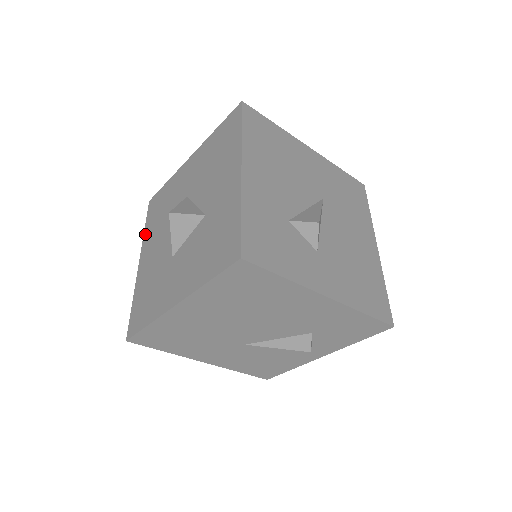
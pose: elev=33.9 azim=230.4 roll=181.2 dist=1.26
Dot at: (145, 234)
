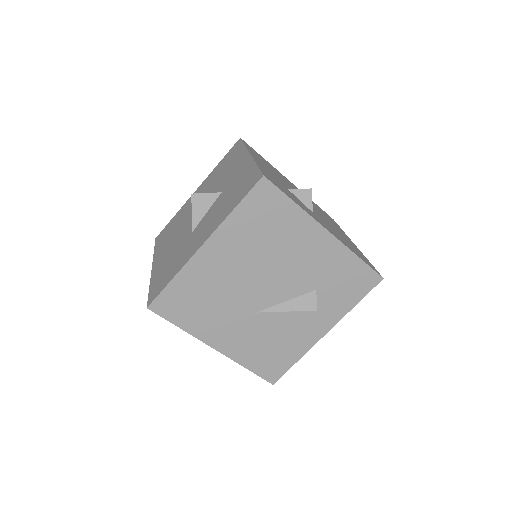
Dot at: (156, 252)
